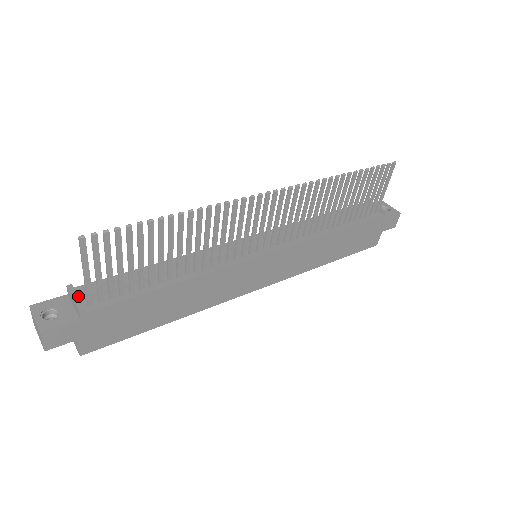
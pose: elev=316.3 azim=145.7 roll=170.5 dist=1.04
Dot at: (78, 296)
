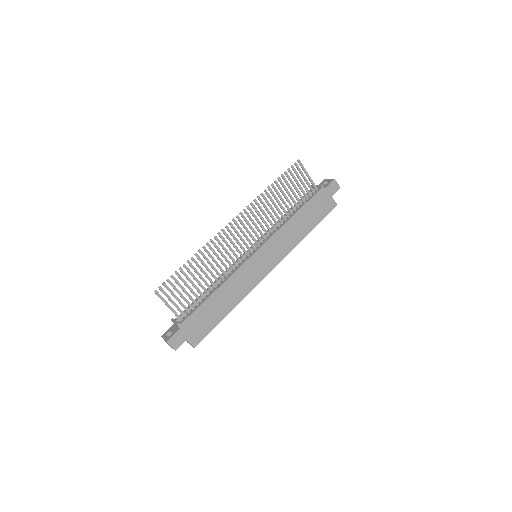
Dot at: (175, 320)
